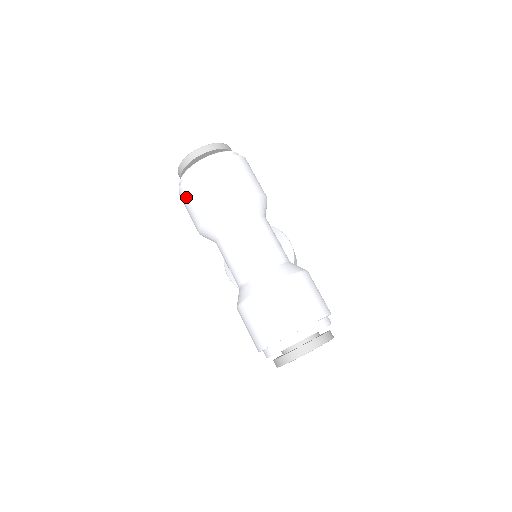
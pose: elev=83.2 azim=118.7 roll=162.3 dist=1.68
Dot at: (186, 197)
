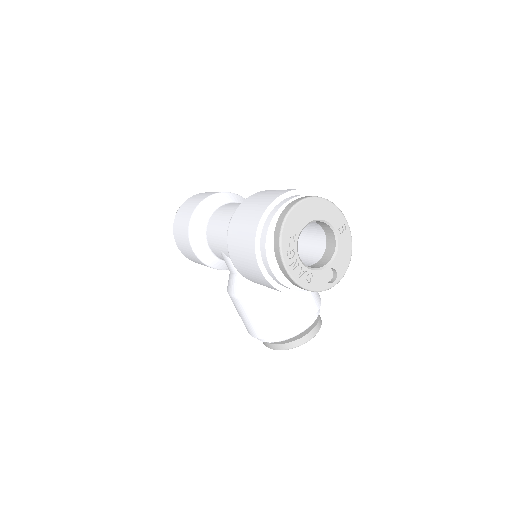
Dot at: (178, 224)
